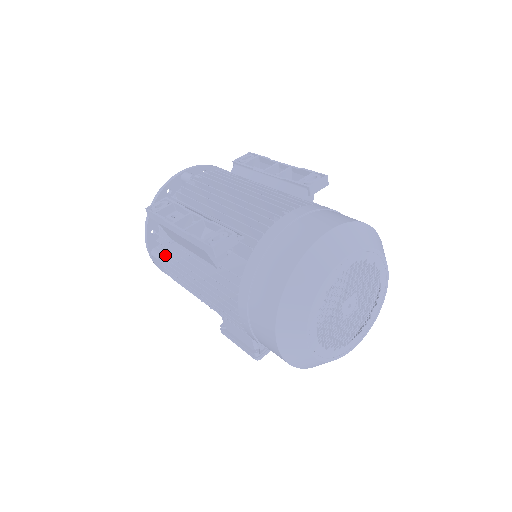
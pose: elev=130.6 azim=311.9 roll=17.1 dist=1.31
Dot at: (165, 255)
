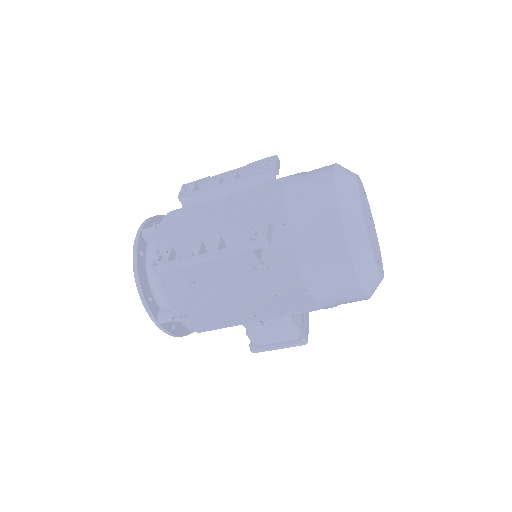
Dot at: (182, 306)
